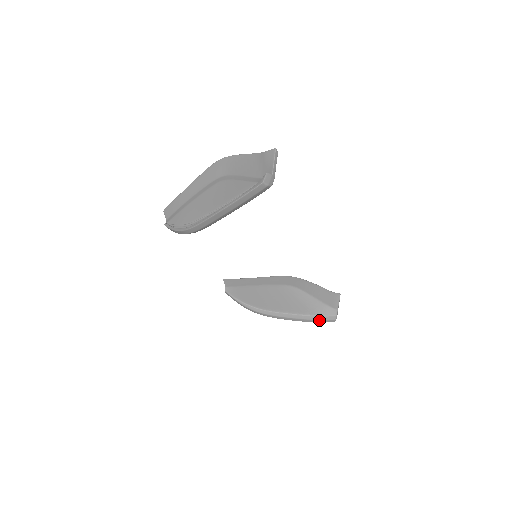
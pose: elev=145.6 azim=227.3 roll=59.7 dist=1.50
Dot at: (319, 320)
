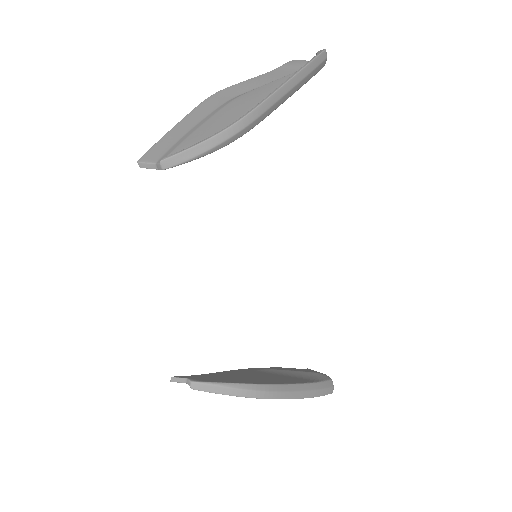
Dot at: (322, 389)
